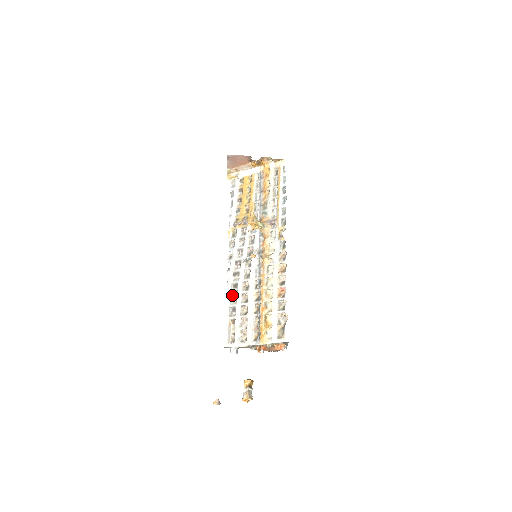
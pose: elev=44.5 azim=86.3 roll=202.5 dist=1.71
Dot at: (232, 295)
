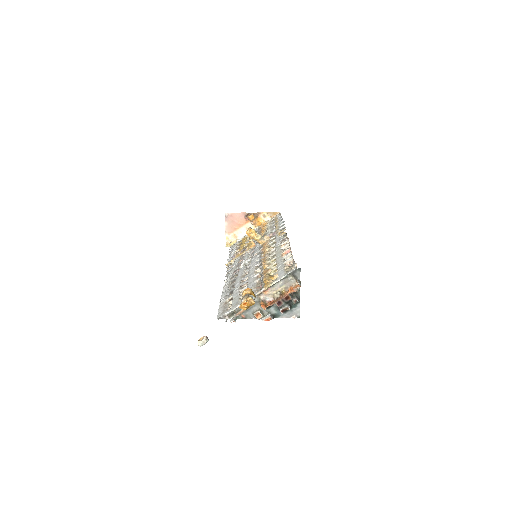
Dot at: (229, 287)
